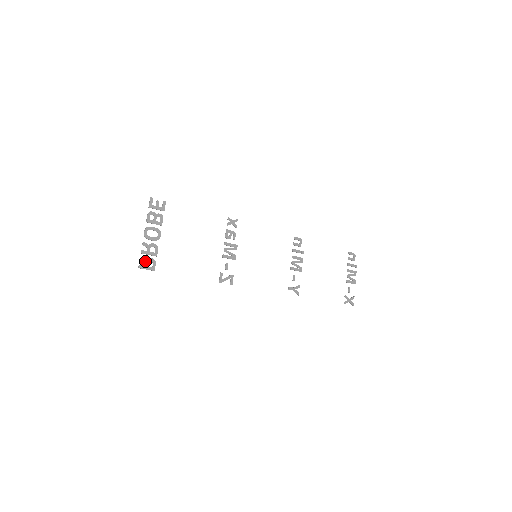
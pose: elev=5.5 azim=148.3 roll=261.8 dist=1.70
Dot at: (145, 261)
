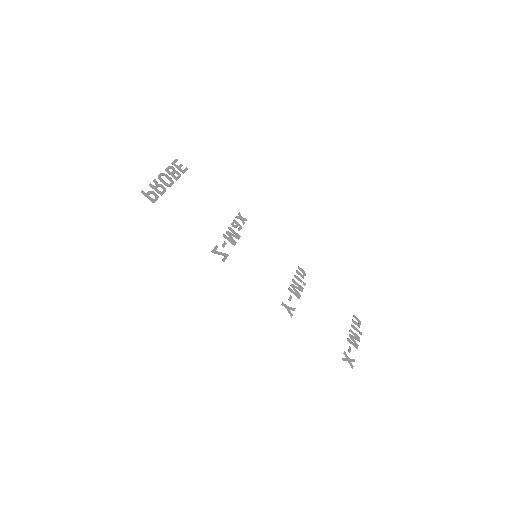
Dot at: (149, 191)
